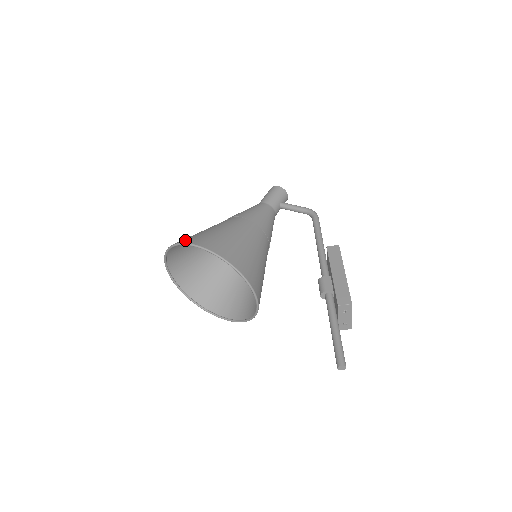
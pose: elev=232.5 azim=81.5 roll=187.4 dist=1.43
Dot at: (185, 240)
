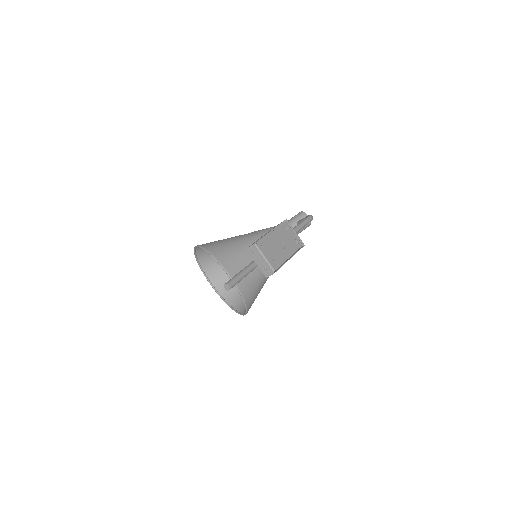
Dot at: (199, 250)
